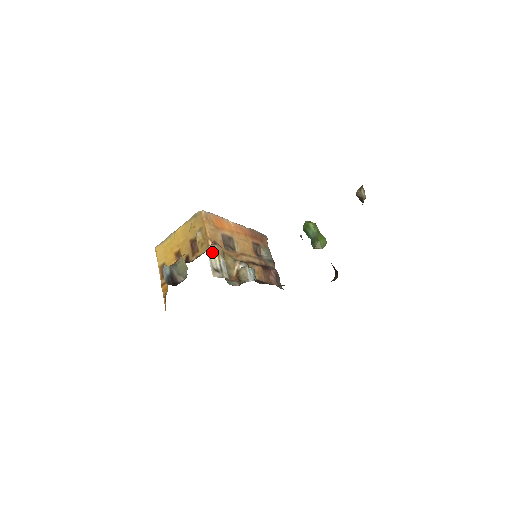
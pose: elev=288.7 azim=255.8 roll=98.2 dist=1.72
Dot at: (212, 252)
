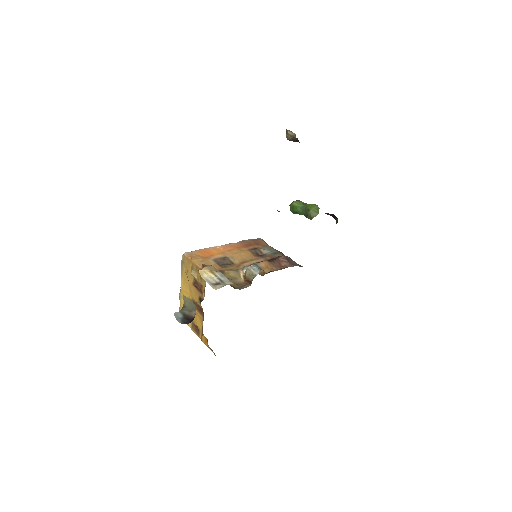
Dot at: (204, 273)
